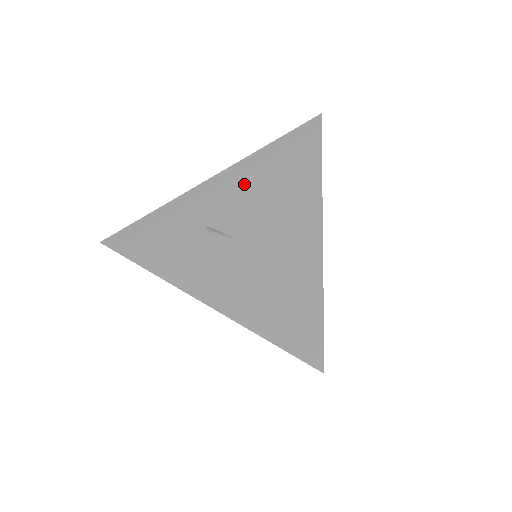
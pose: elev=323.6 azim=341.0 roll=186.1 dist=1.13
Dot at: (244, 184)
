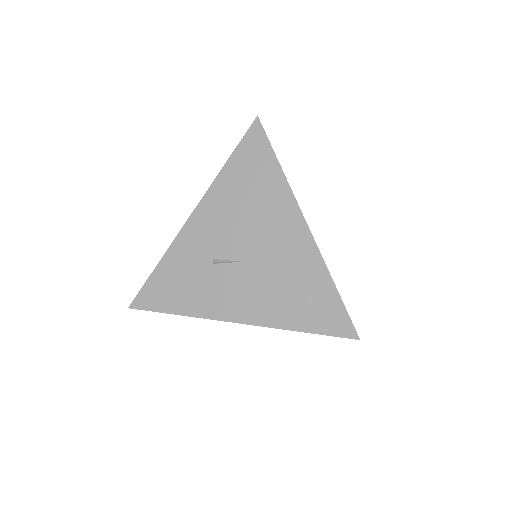
Dot at: (223, 210)
